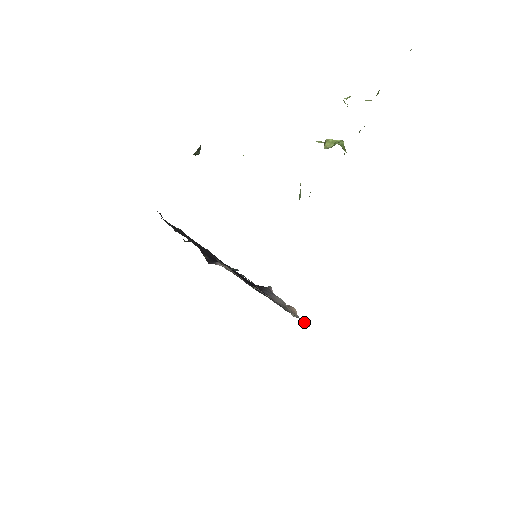
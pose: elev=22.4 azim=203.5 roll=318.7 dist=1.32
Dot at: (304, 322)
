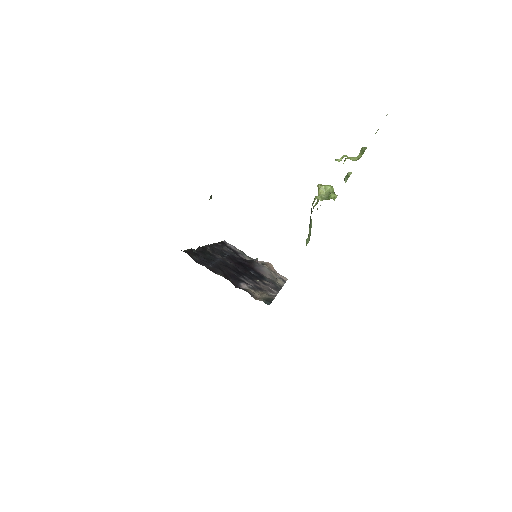
Dot at: (283, 278)
